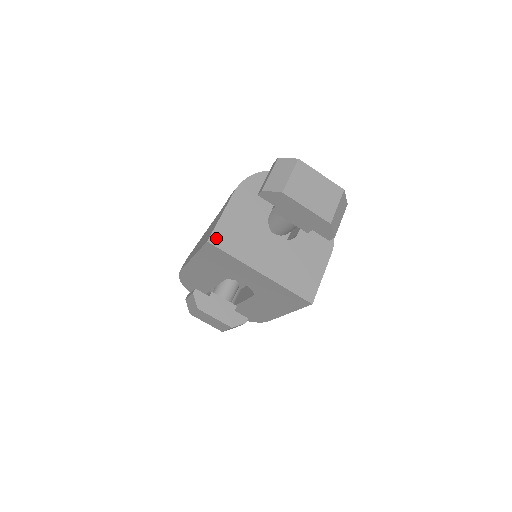
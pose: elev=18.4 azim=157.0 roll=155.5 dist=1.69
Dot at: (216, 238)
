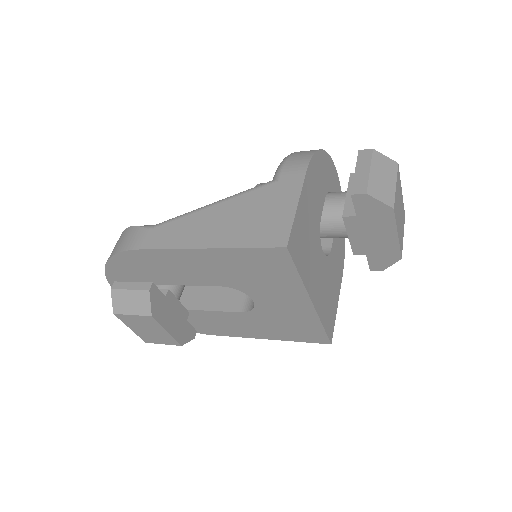
Dot at: (292, 243)
